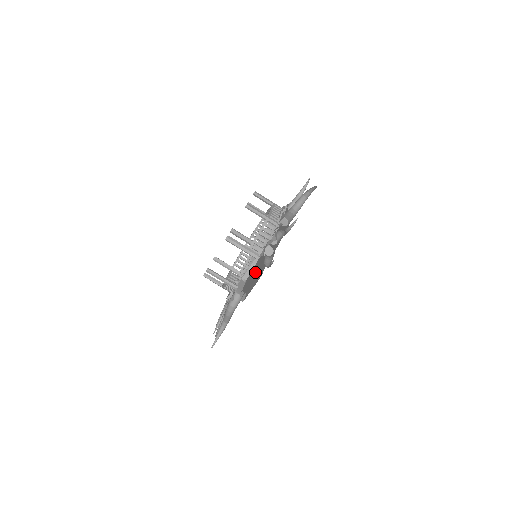
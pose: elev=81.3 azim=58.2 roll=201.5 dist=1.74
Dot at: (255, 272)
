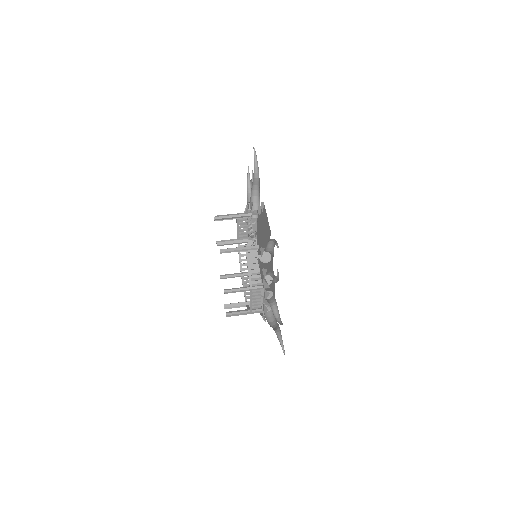
Dot at: occluded
